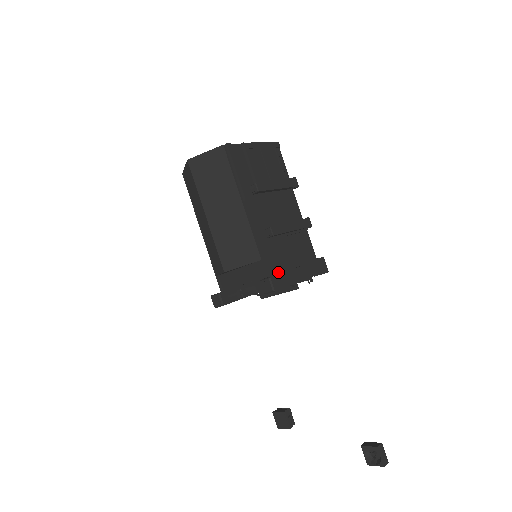
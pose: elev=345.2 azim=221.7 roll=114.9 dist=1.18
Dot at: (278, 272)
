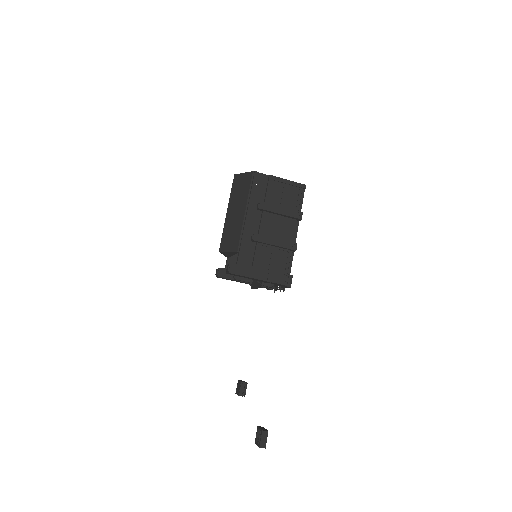
Dot at: occluded
